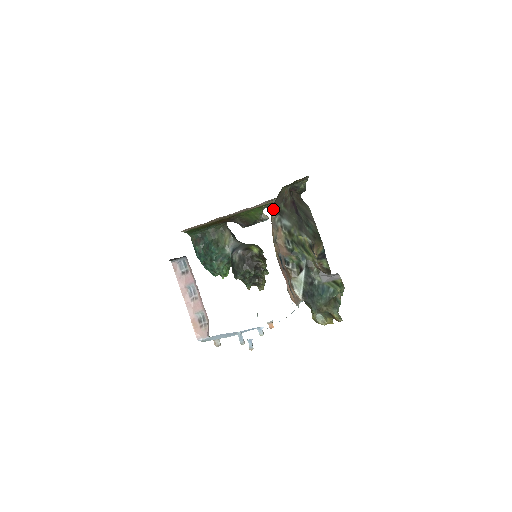
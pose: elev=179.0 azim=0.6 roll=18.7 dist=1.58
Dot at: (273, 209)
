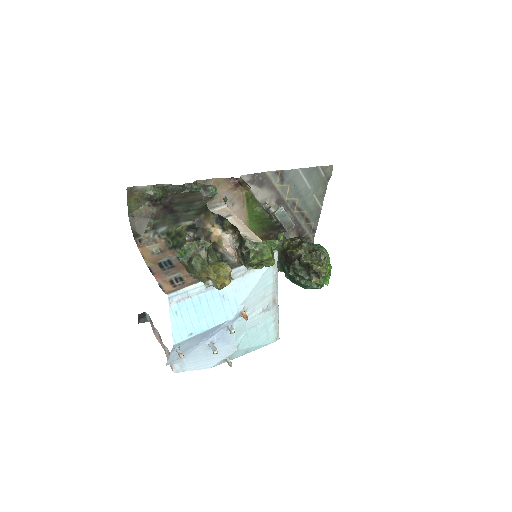
Dot at: (141, 232)
